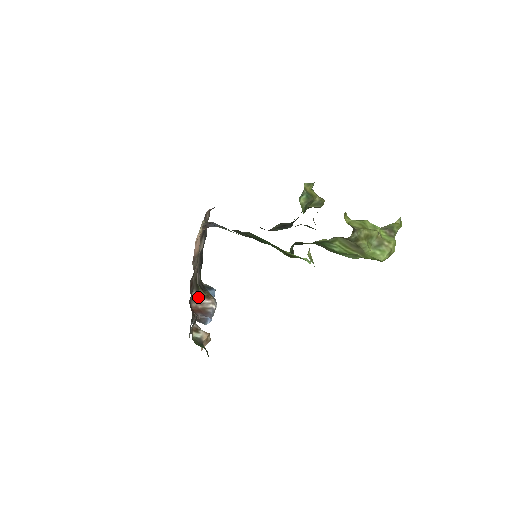
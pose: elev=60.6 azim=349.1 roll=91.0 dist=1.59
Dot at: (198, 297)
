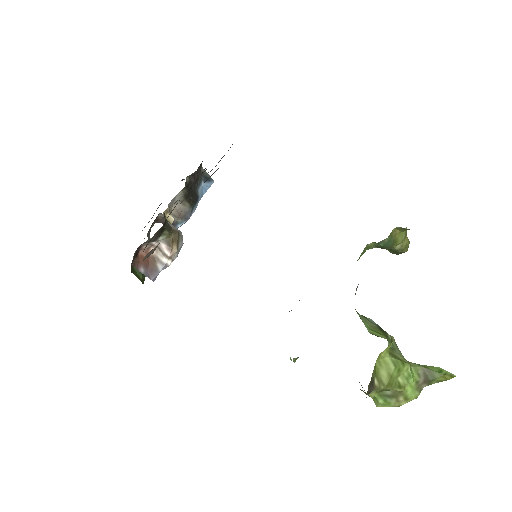
Dot at: (158, 238)
